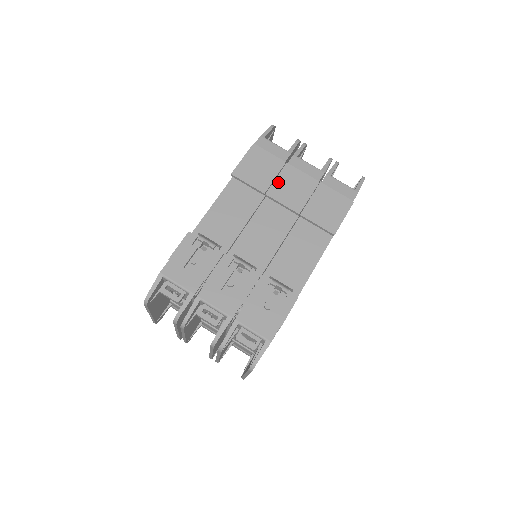
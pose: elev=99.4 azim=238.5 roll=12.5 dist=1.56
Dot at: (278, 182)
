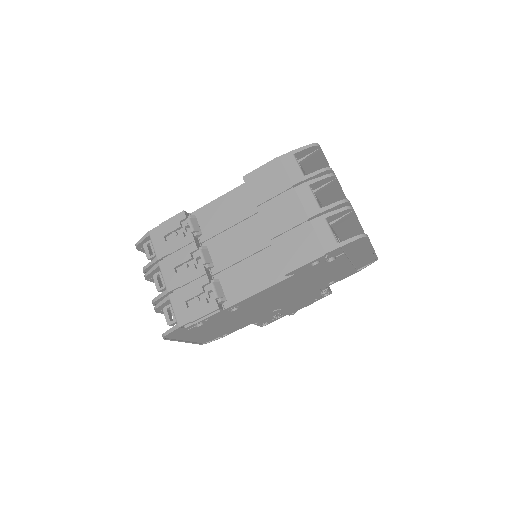
Dot at: (273, 202)
